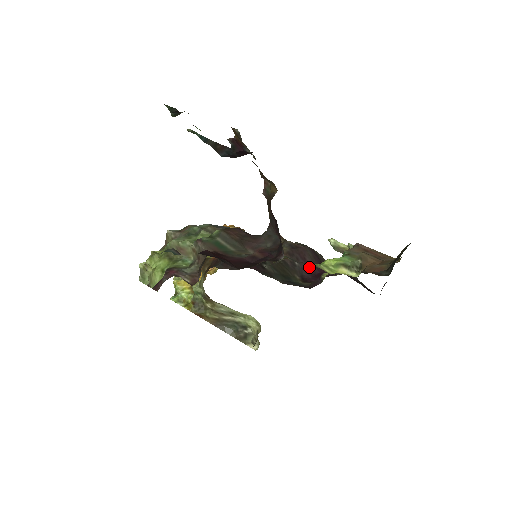
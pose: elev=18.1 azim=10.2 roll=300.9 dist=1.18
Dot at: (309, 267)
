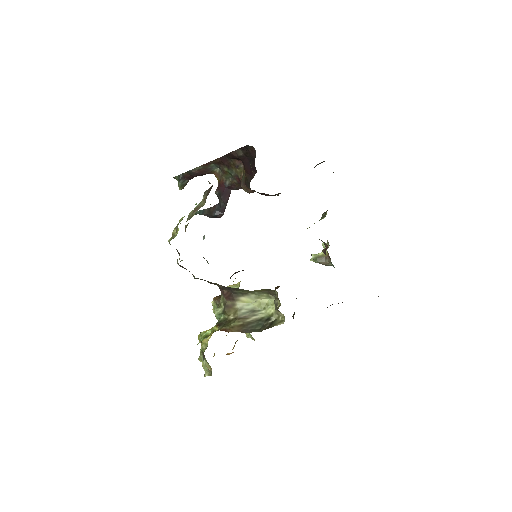
Dot at: occluded
